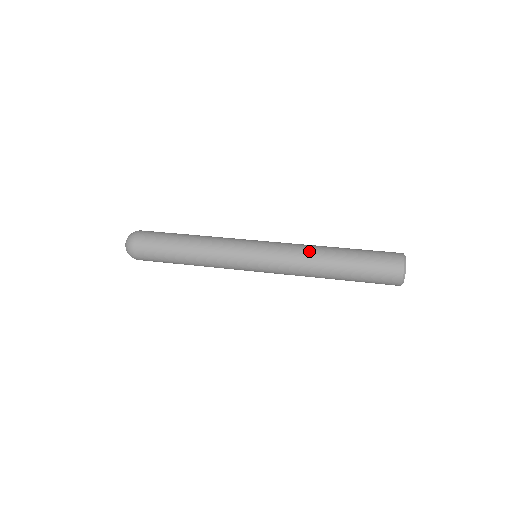
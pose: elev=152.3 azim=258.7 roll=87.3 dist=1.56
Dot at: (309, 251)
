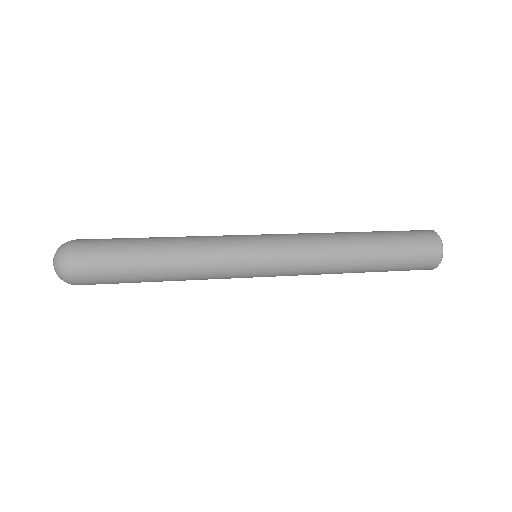
Dot at: occluded
